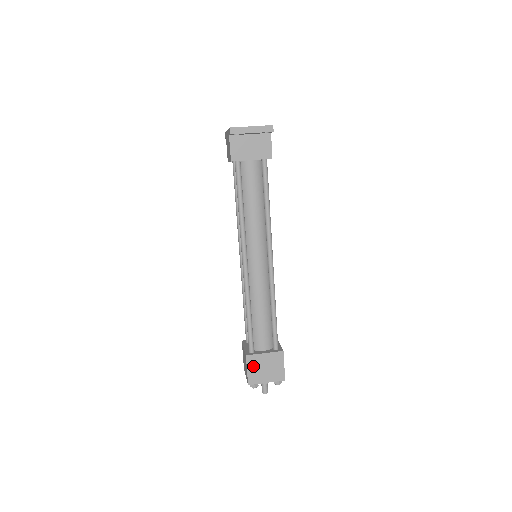
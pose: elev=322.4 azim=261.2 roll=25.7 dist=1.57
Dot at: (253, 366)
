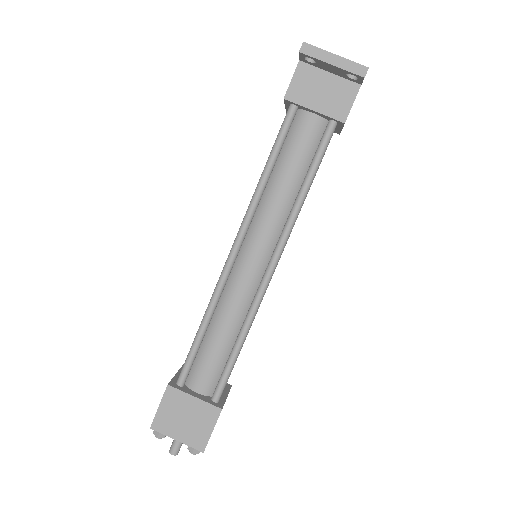
Dot at: (170, 405)
